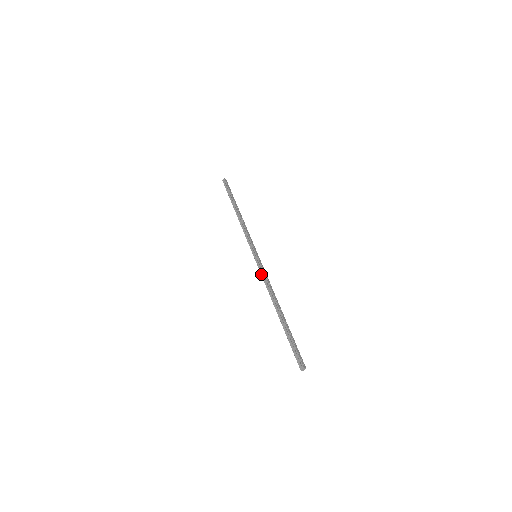
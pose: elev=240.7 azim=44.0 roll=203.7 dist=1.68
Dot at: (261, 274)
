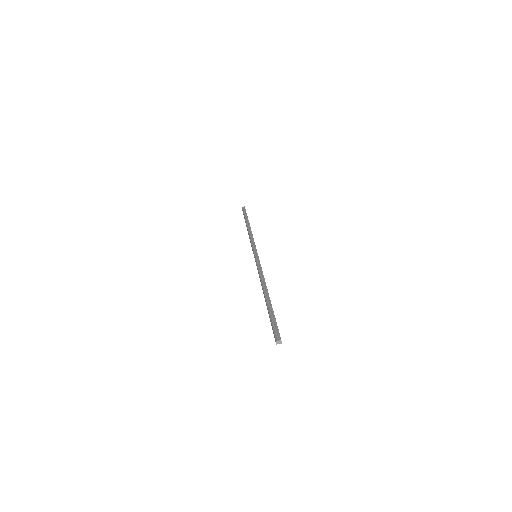
Dot at: (257, 266)
